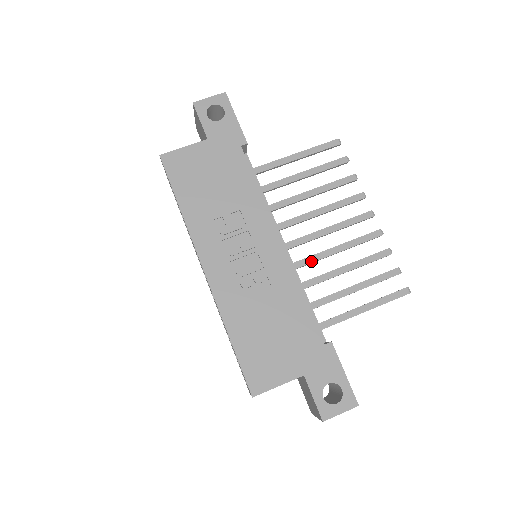
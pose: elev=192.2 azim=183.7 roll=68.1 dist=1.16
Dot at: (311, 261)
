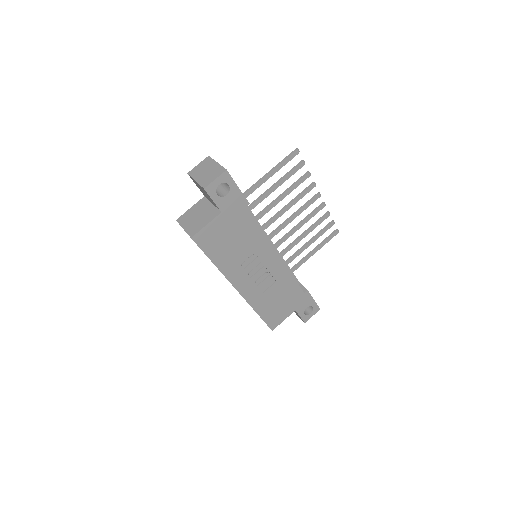
Dot at: (285, 240)
